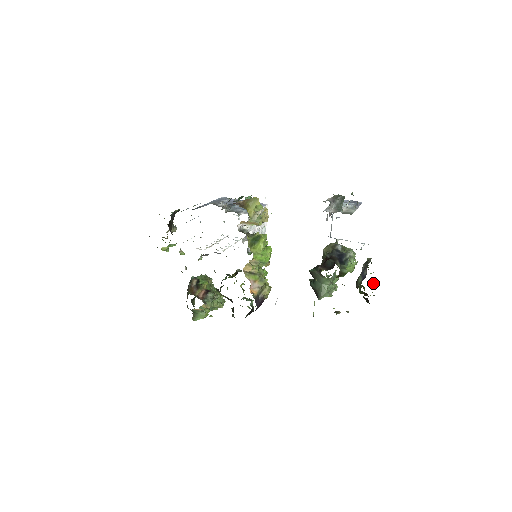
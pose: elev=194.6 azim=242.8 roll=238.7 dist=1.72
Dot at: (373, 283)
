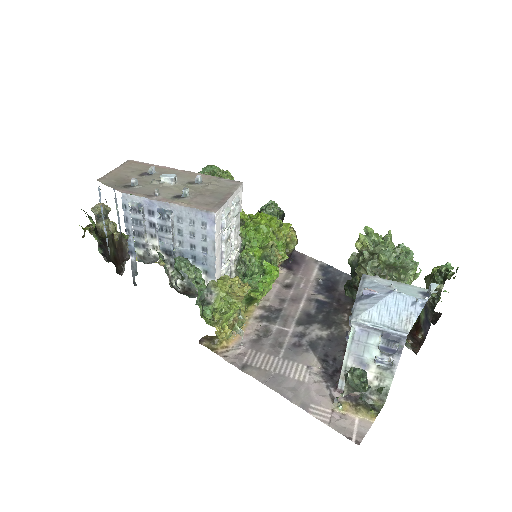
Dot at: occluded
